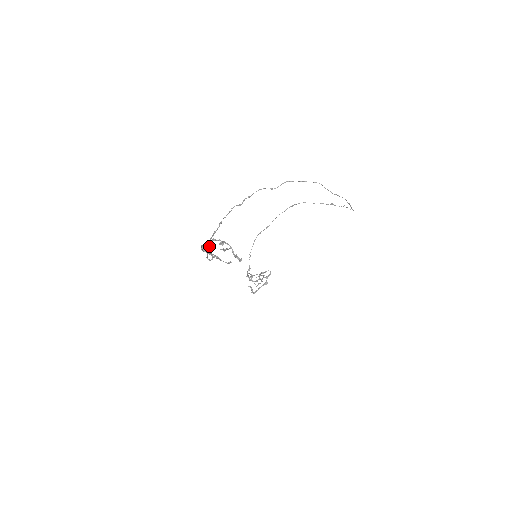
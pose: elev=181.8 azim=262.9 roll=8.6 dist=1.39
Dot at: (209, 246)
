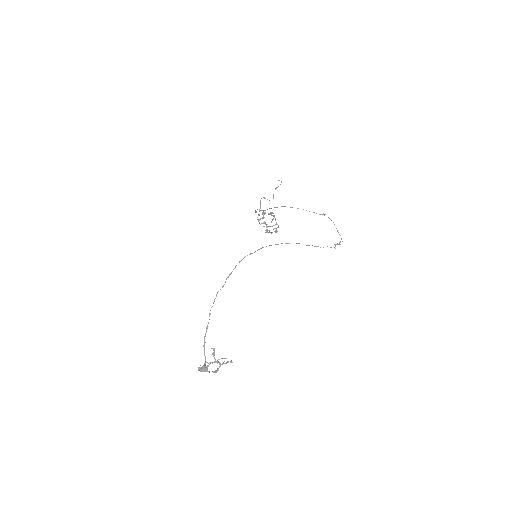
Dot at: (204, 365)
